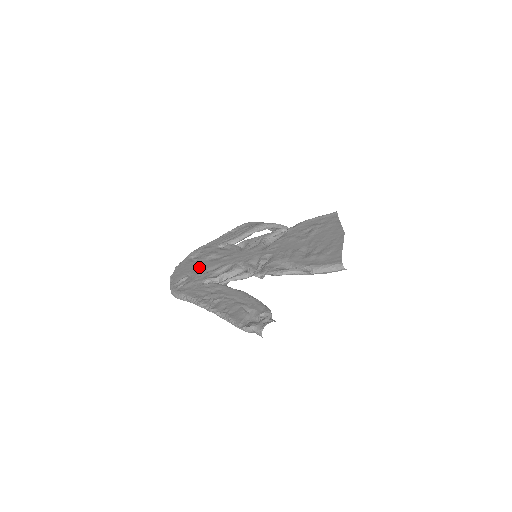
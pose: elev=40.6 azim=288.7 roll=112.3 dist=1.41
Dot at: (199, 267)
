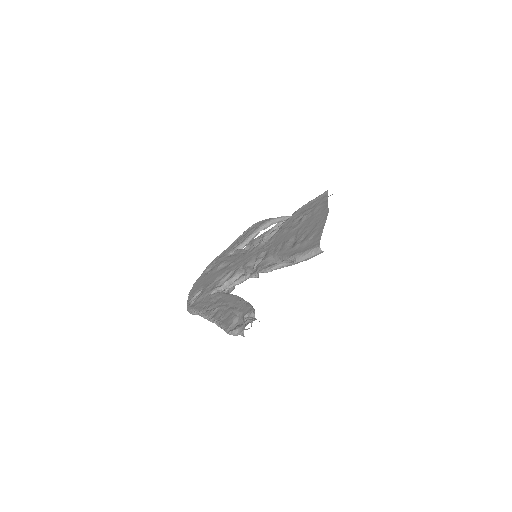
Dot at: (210, 279)
